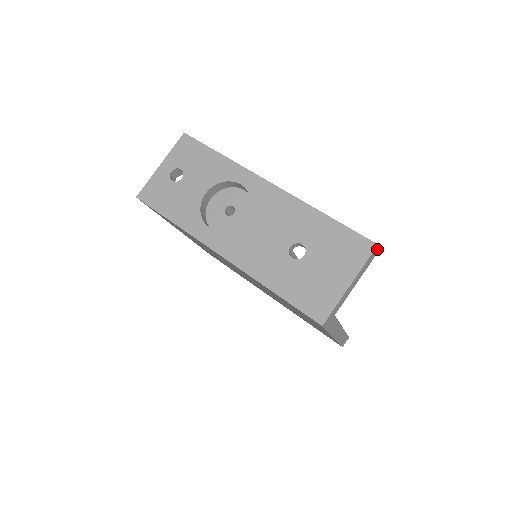
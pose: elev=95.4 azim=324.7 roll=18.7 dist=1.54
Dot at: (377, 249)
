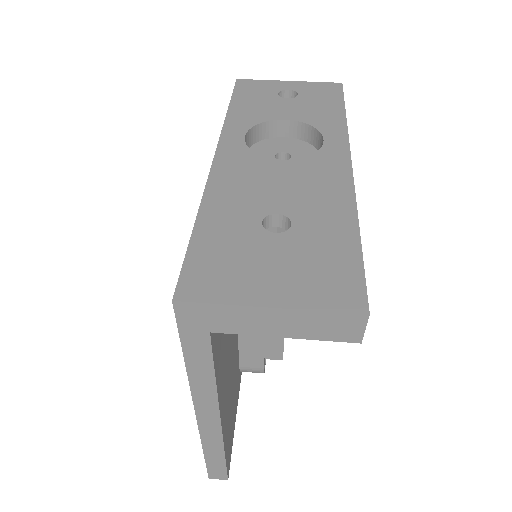
Dot at: (362, 328)
